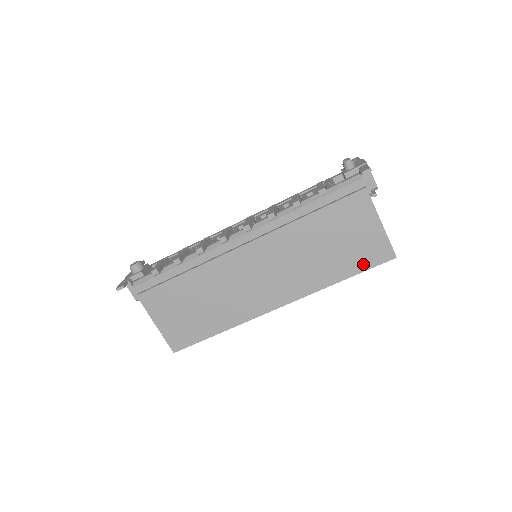
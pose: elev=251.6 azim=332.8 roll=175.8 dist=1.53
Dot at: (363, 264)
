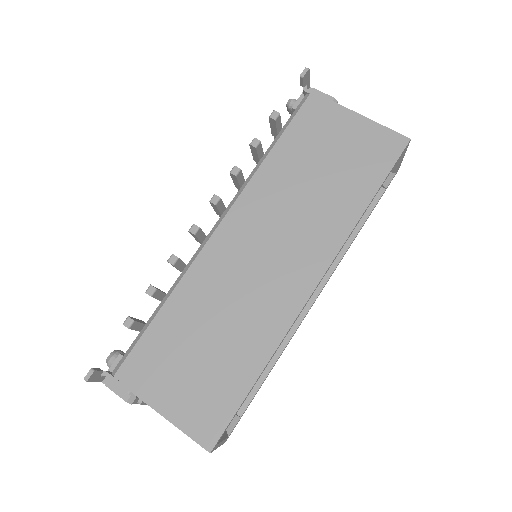
Dot at: (379, 169)
